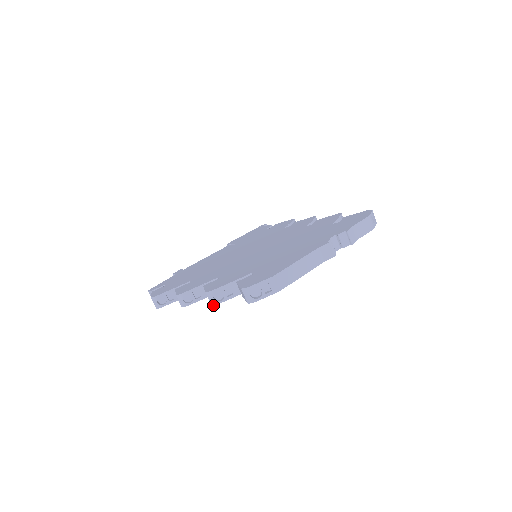
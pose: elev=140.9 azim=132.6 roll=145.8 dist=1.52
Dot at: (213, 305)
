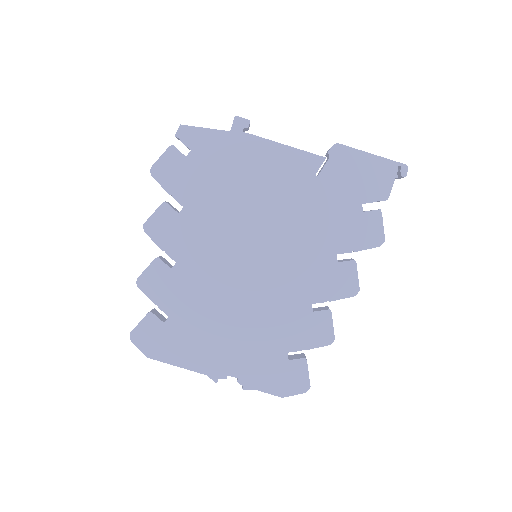
Dot at: occluded
